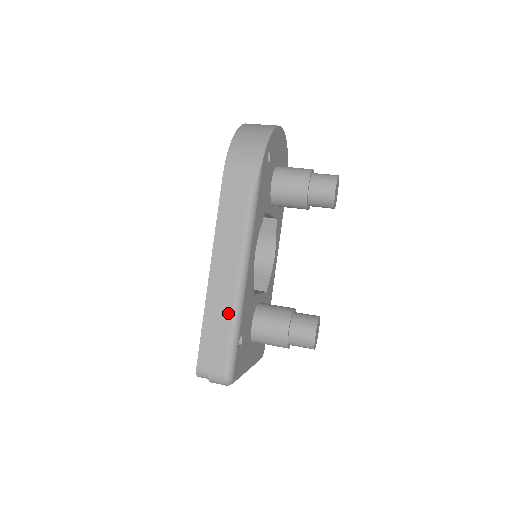
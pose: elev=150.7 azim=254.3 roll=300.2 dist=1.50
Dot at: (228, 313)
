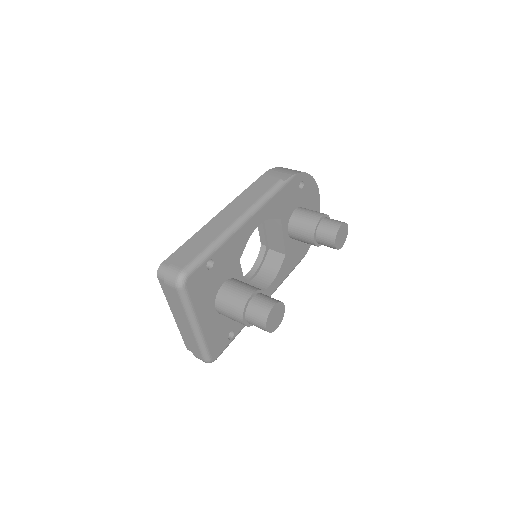
Dot at: (214, 235)
